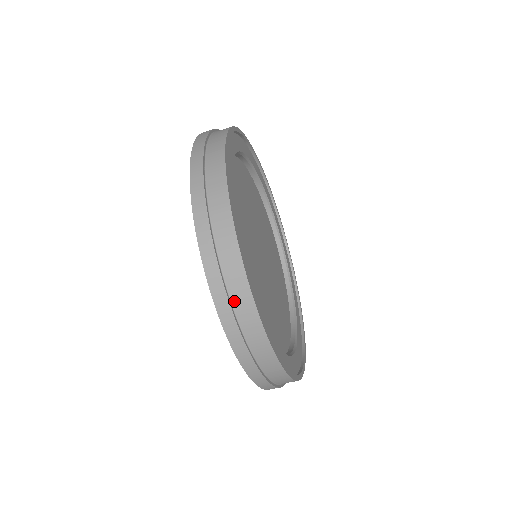
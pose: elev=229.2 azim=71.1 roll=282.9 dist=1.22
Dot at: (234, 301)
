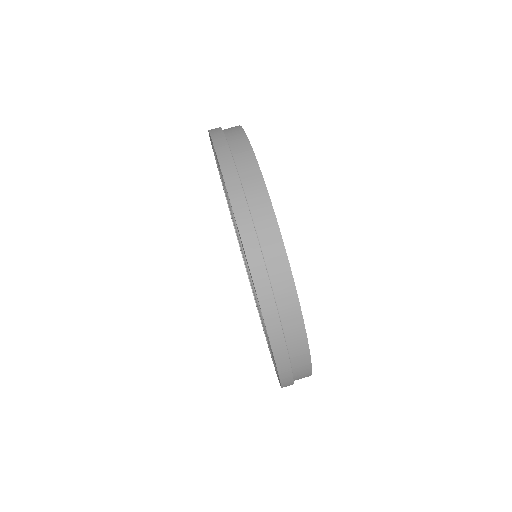
Dot at: (233, 149)
